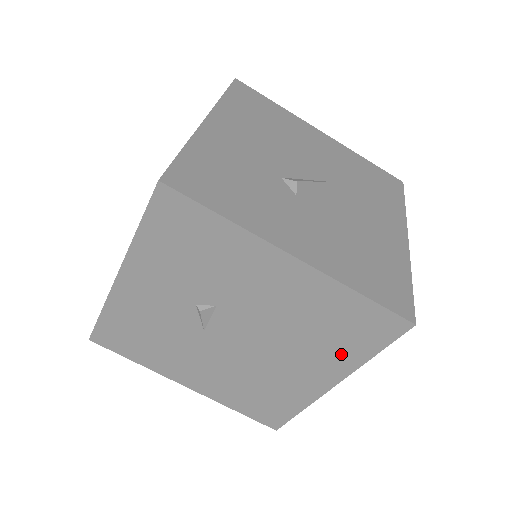
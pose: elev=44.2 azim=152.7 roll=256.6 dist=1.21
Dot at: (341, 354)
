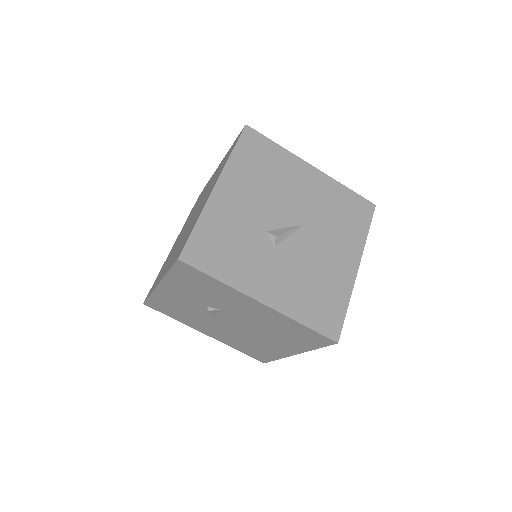
Dot at: (297, 344)
